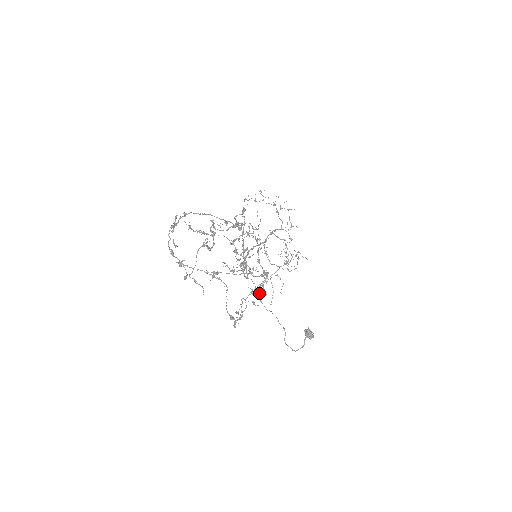
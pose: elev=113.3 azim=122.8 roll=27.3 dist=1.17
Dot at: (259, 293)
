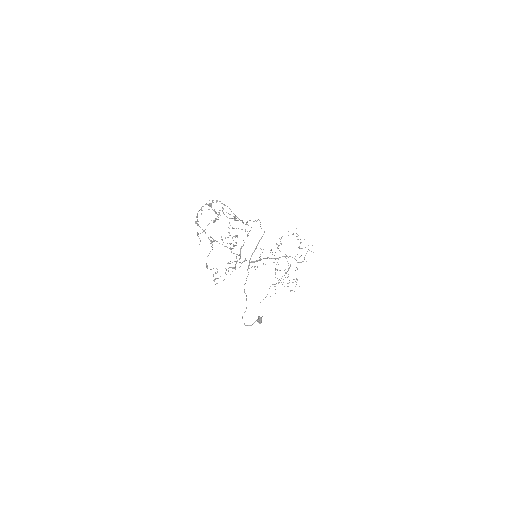
Dot at: occluded
